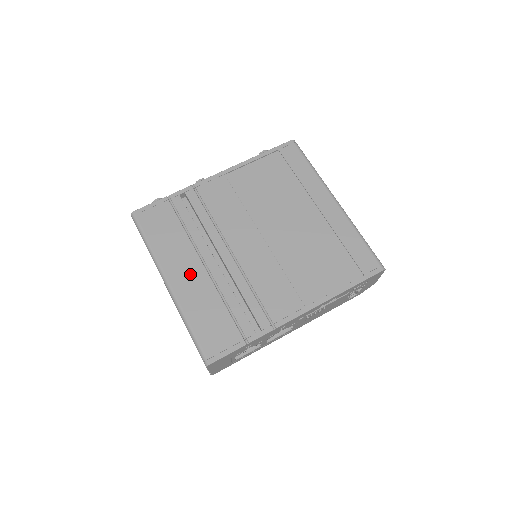
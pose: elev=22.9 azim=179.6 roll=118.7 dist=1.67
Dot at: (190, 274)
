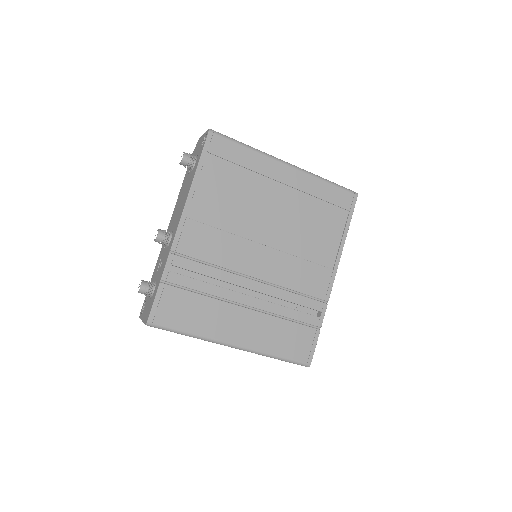
Dot at: (243, 324)
